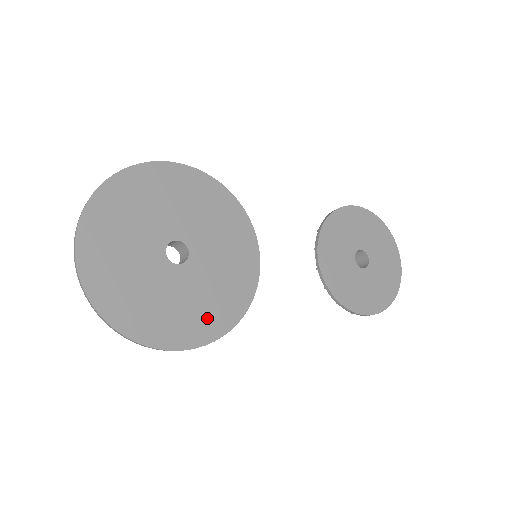
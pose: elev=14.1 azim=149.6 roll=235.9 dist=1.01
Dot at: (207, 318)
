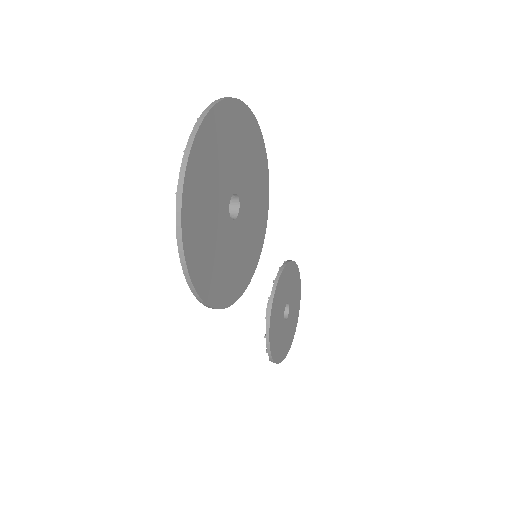
Dot at: (223, 283)
